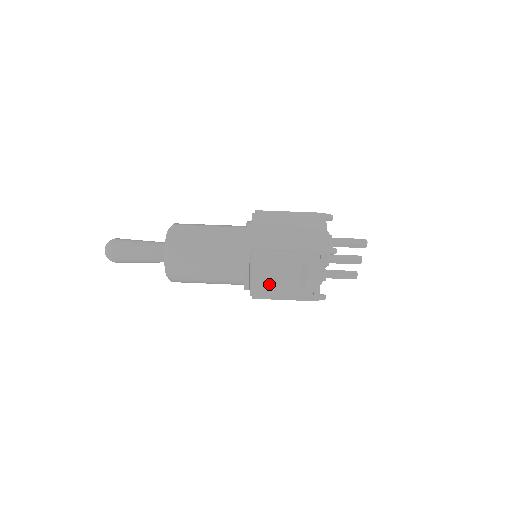
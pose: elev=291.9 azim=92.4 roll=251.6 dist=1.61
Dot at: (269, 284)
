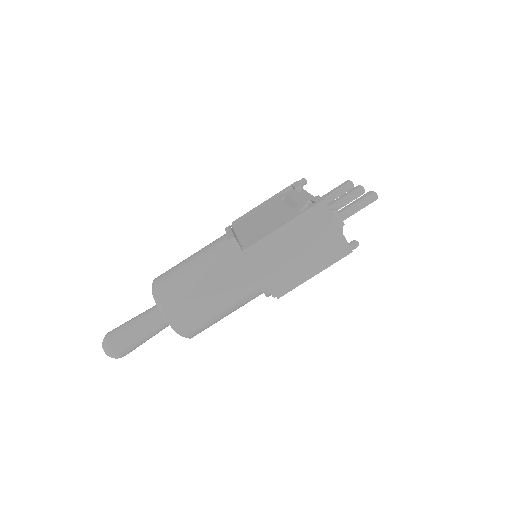
Dot at: occluded
